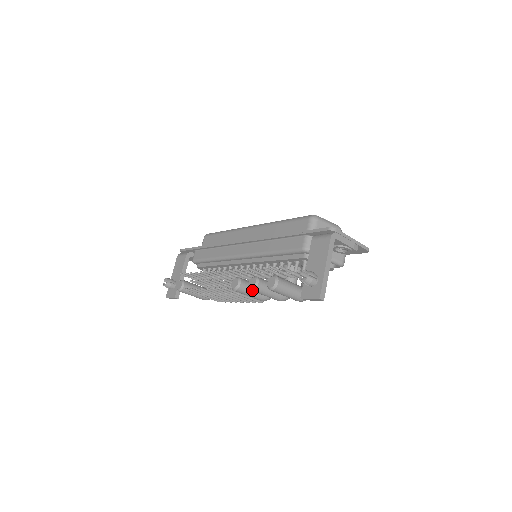
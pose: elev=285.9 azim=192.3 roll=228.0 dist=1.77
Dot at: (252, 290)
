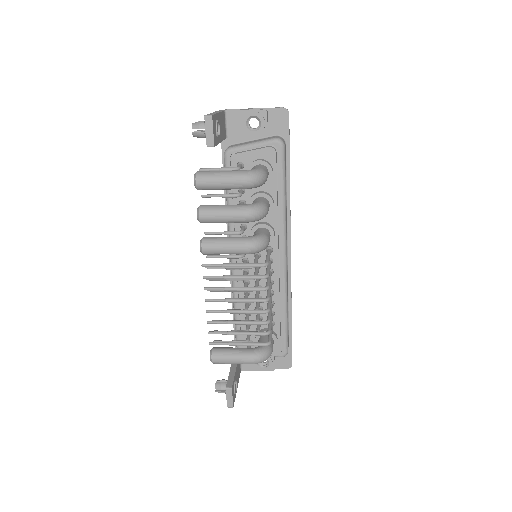
Dot at: (198, 216)
